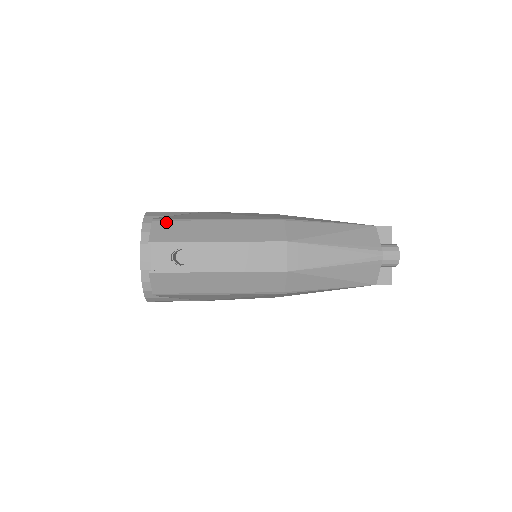
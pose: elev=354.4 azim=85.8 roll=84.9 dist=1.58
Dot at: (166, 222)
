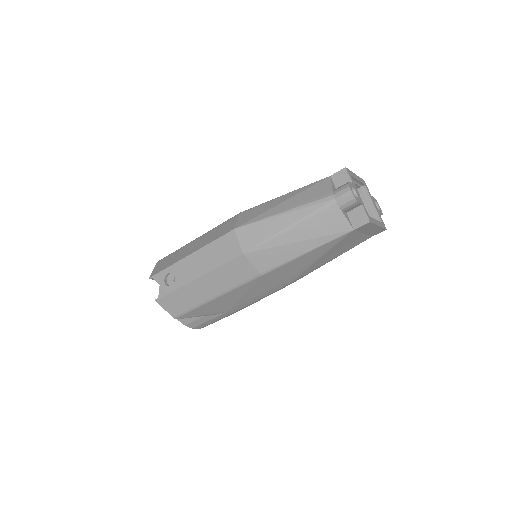
Dot at: (164, 259)
